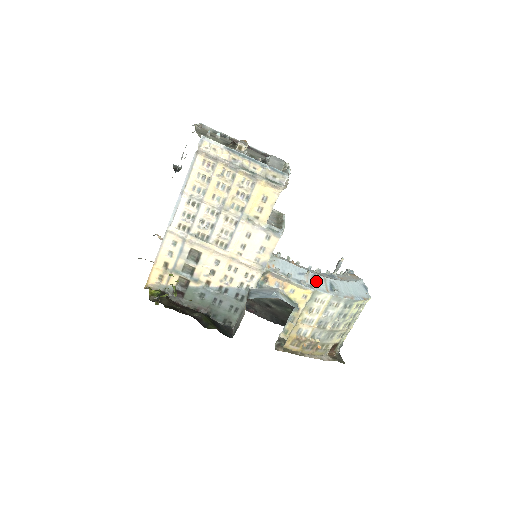
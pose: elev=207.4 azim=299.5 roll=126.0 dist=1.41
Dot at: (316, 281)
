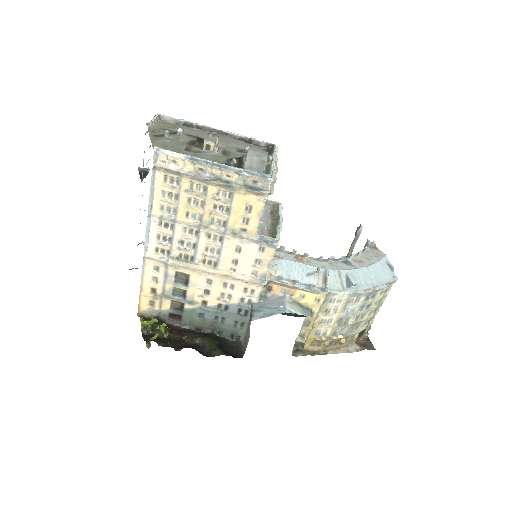
Dot at: (329, 279)
